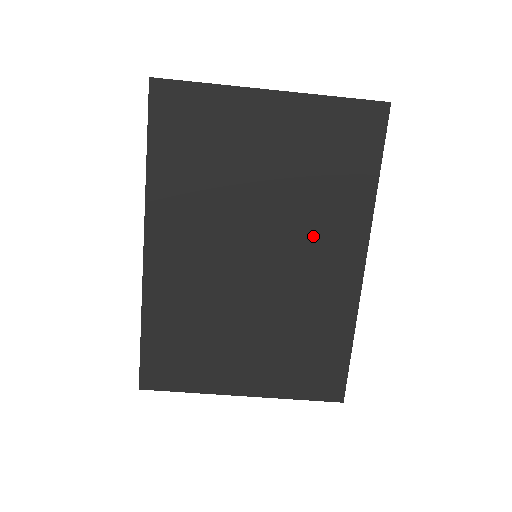
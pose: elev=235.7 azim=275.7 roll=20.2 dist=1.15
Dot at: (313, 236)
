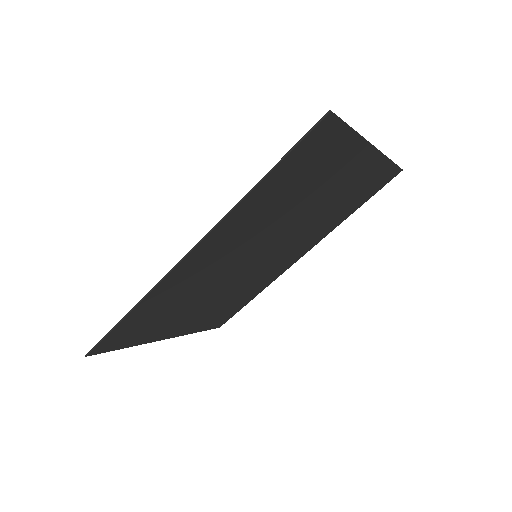
Dot at: (296, 243)
